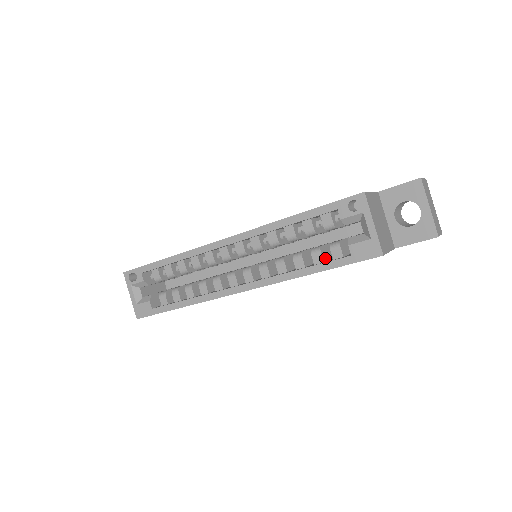
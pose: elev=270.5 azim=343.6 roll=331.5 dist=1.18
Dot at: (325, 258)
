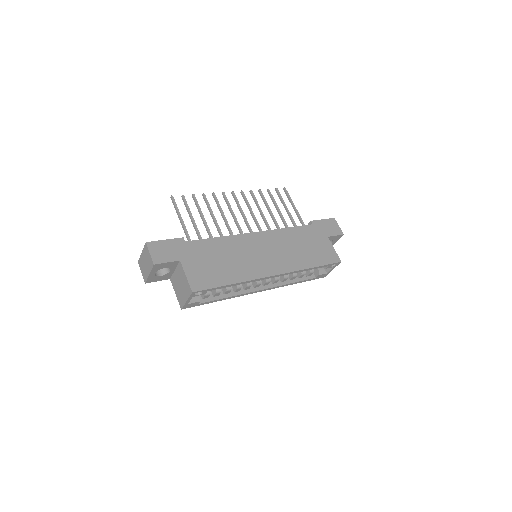
Dot at: occluded
